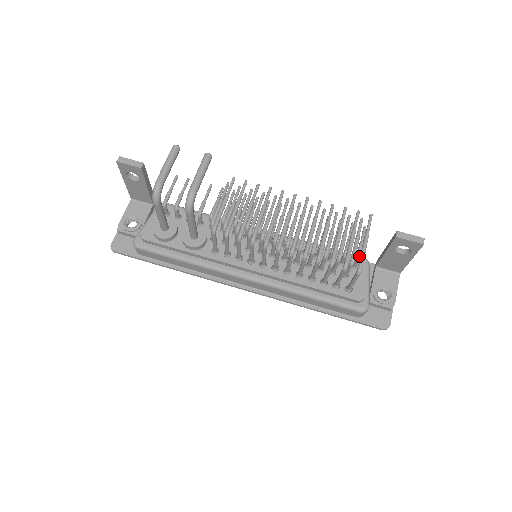
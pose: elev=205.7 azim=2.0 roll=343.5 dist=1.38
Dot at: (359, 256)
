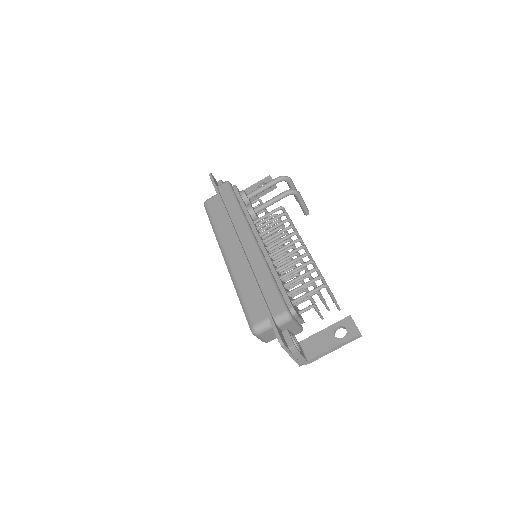
Dot at: (315, 305)
